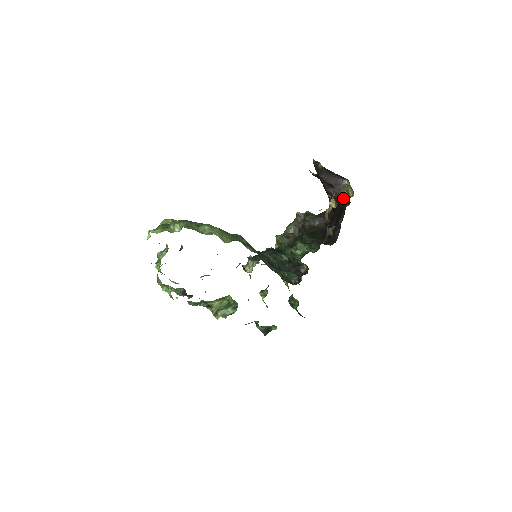
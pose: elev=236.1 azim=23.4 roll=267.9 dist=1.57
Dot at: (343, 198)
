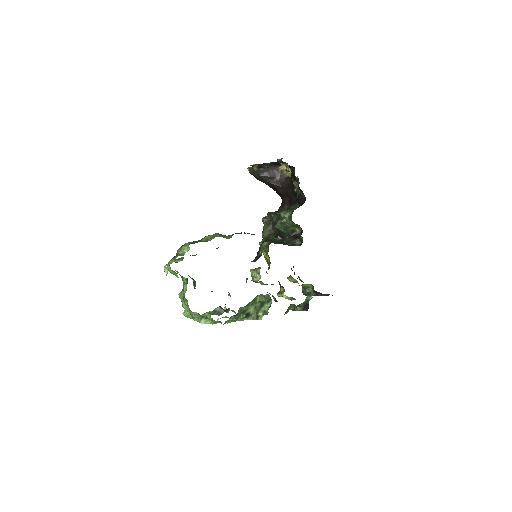
Dot at: (287, 178)
